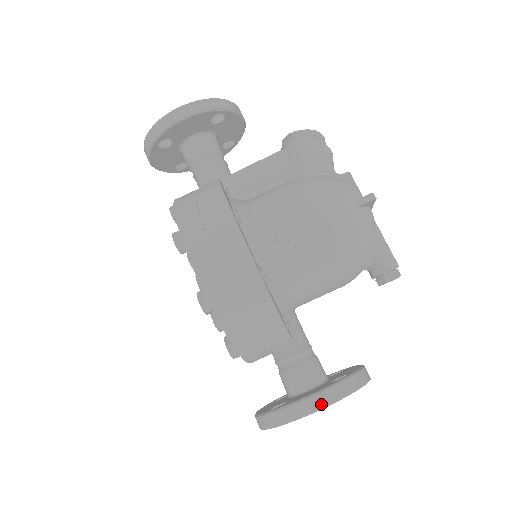
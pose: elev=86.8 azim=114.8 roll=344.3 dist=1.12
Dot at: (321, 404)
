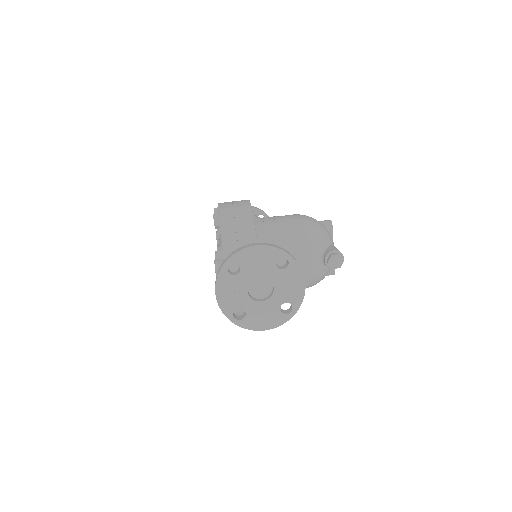
Dot at: (261, 244)
